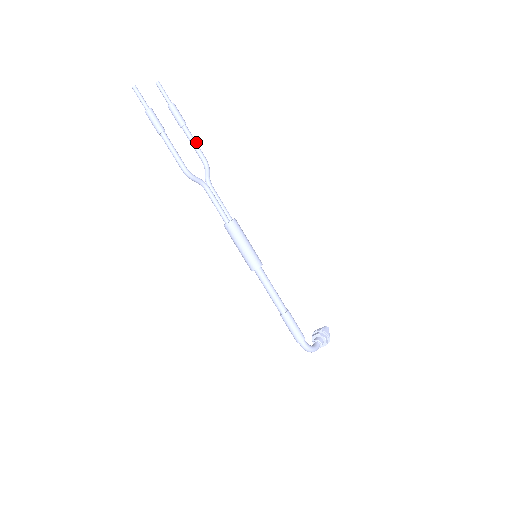
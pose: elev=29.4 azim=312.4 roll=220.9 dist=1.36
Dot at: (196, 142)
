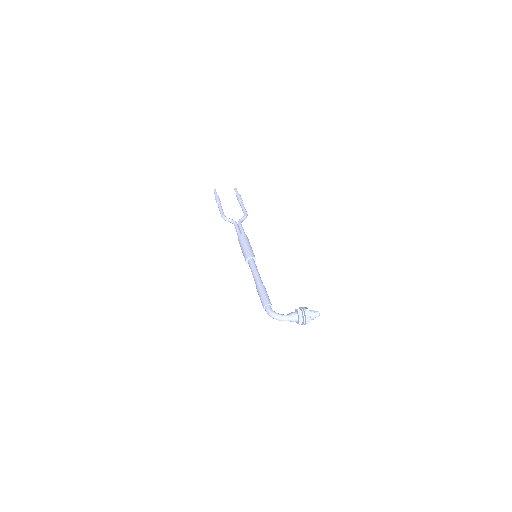
Dot at: (244, 207)
